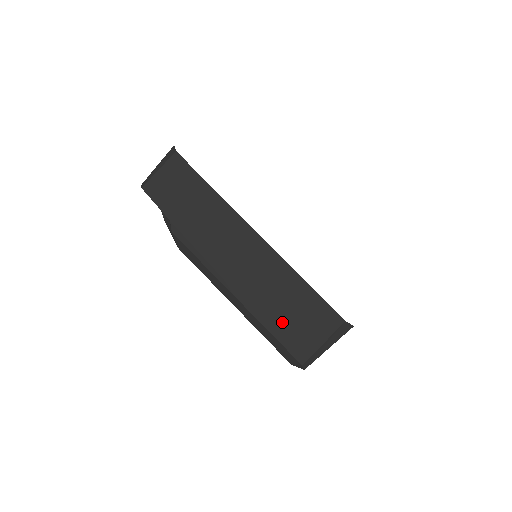
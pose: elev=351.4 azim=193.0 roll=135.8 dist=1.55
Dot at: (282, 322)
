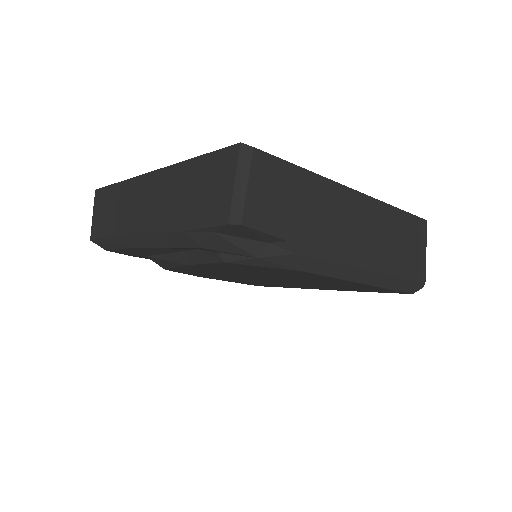
Dot at: (403, 260)
